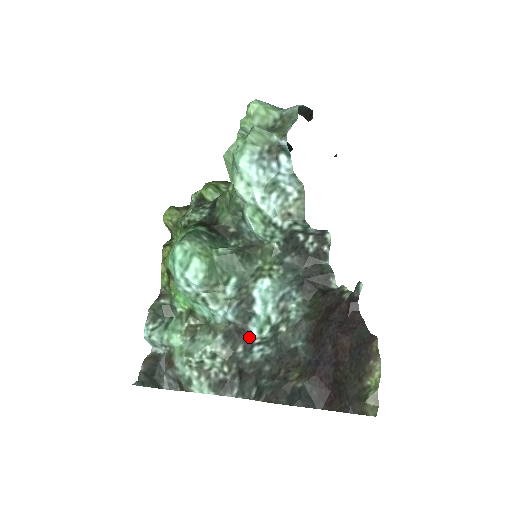
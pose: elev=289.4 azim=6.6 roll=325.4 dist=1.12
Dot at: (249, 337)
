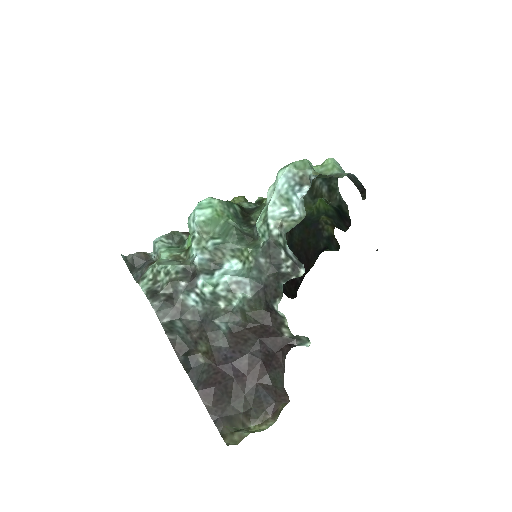
Dot at: (195, 282)
